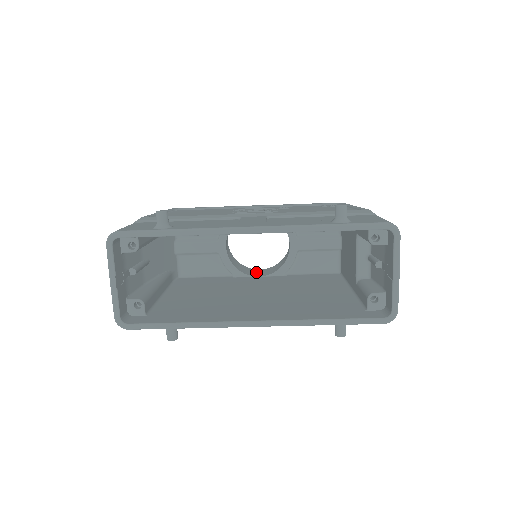
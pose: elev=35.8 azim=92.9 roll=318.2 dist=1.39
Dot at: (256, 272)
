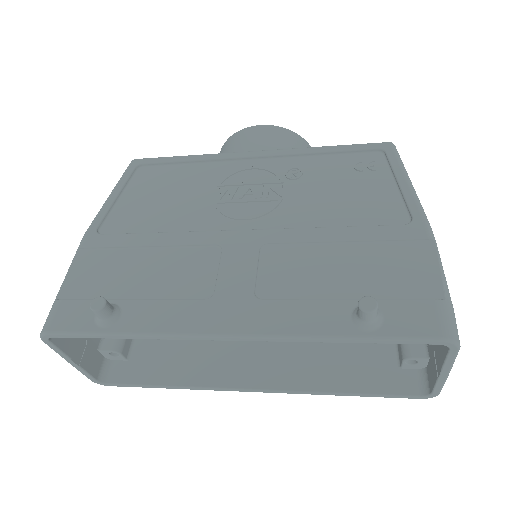
Dot at: occluded
